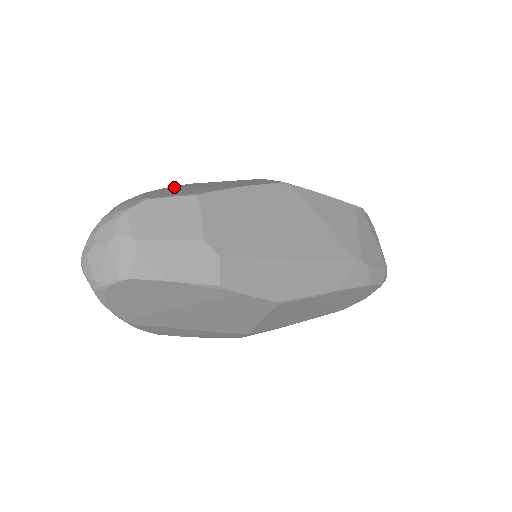
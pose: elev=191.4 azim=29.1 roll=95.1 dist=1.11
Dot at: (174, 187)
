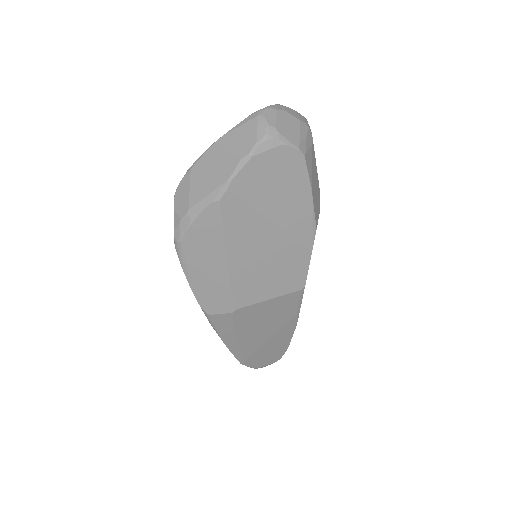
Dot at: occluded
